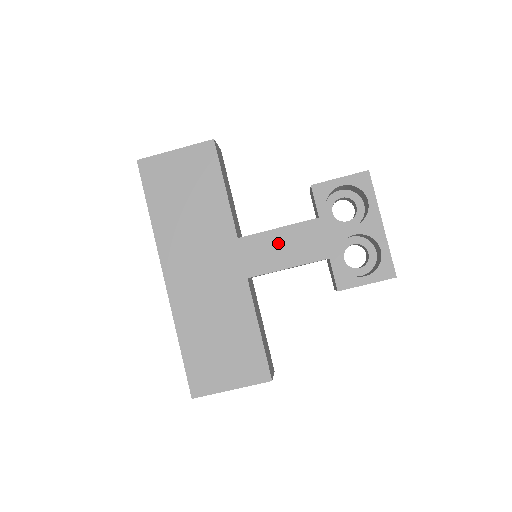
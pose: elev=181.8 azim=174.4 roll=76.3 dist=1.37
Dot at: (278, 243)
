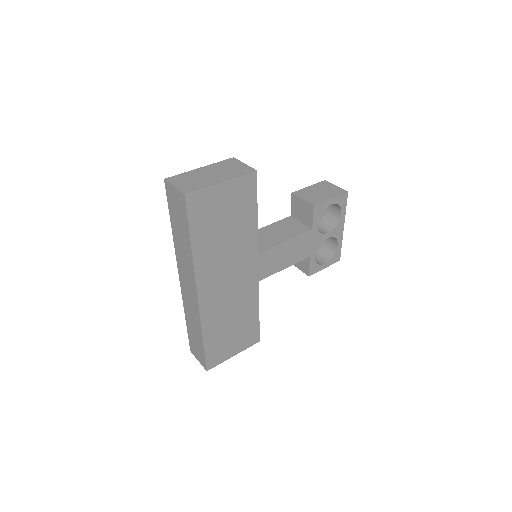
Dot at: (284, 252)
